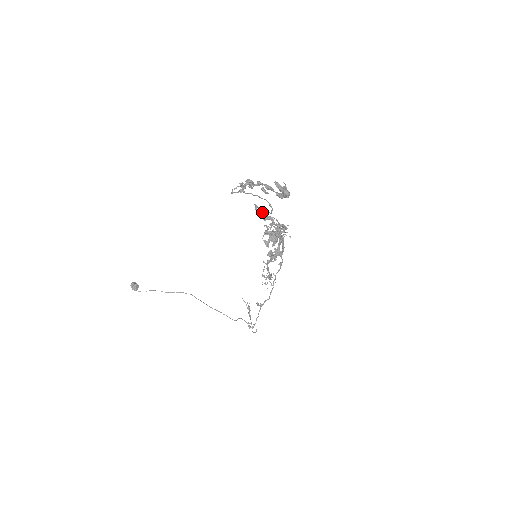
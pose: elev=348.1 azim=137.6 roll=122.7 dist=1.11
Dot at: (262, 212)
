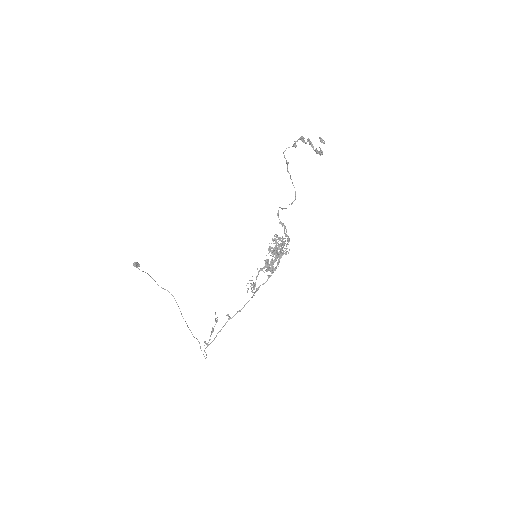
Dot at: occluded
